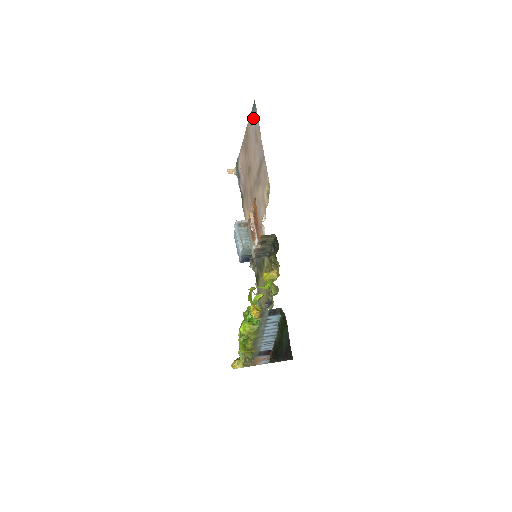
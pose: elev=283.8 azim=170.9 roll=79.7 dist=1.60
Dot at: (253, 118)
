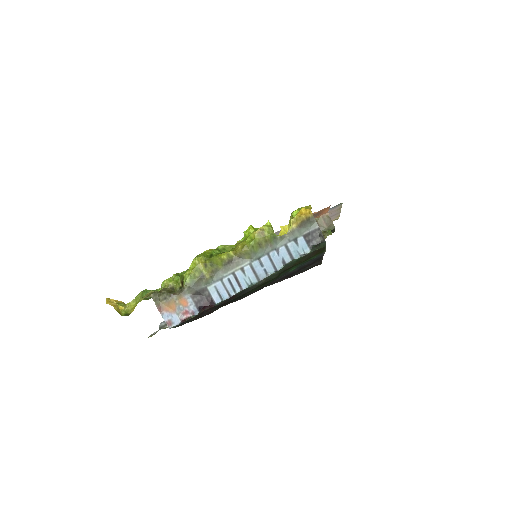
Dot at: occluded
